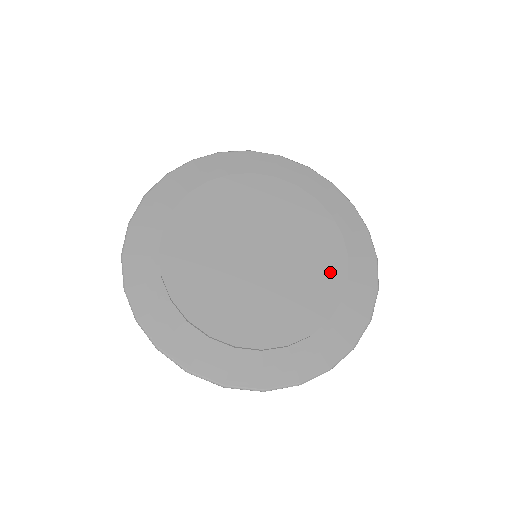
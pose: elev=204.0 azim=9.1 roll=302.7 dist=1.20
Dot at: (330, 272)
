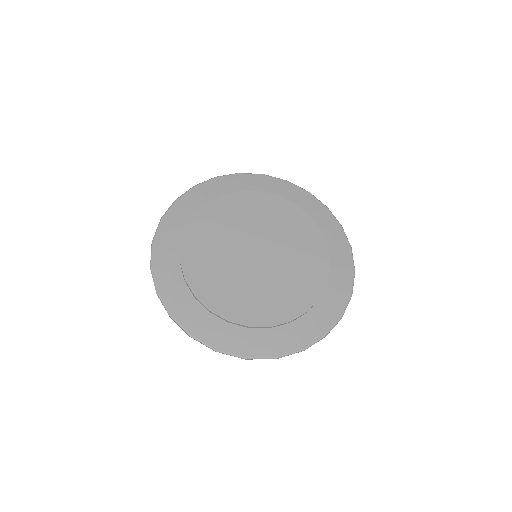
Dot at: (316, 262)
